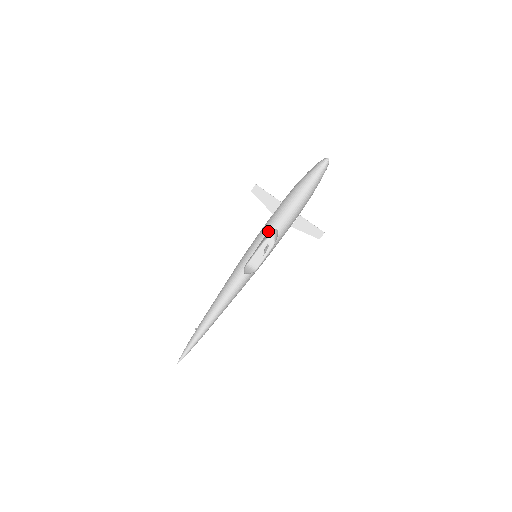
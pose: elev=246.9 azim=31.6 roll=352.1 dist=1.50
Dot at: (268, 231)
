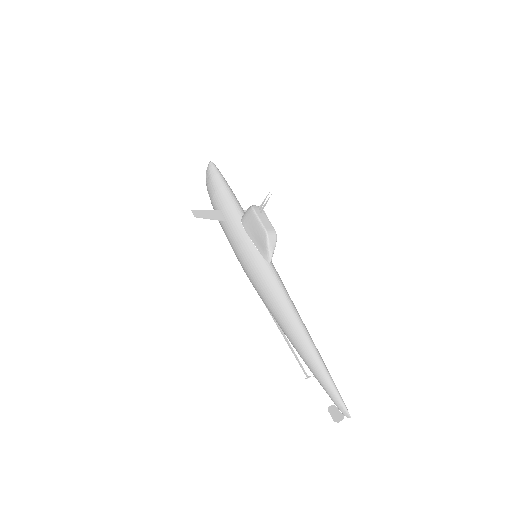
Dot at: (241, 223)
